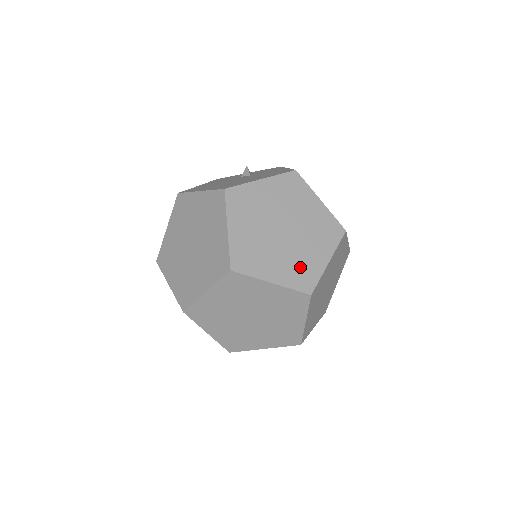
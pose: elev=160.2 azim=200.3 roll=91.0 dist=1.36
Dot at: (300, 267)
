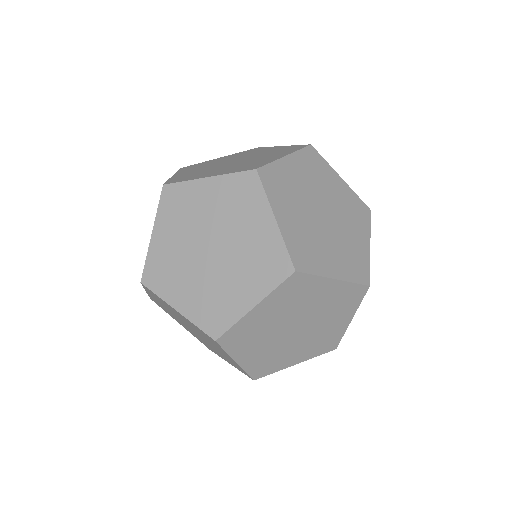
Dot at: (309, 246)
